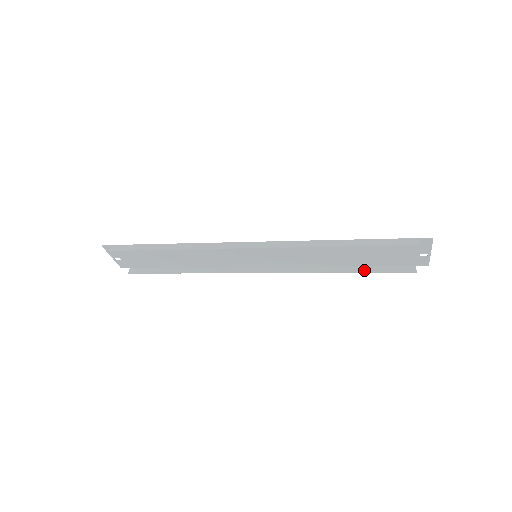
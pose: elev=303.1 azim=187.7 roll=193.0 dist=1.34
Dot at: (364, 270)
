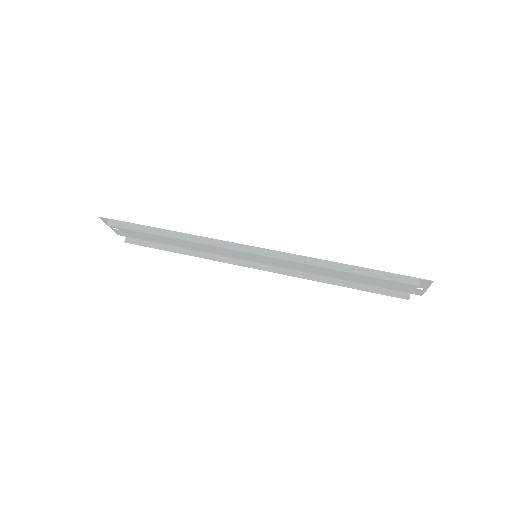
Dot at: (359, 287)
